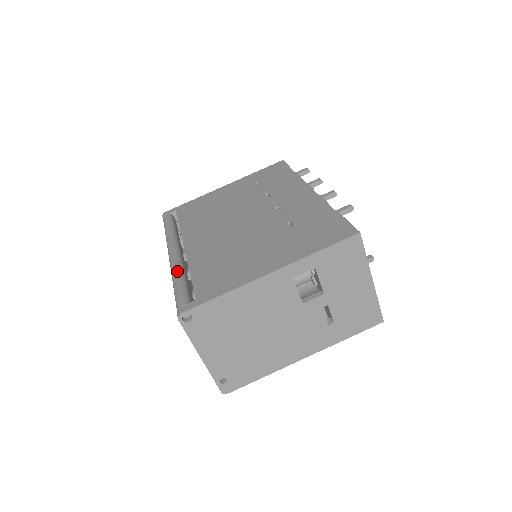
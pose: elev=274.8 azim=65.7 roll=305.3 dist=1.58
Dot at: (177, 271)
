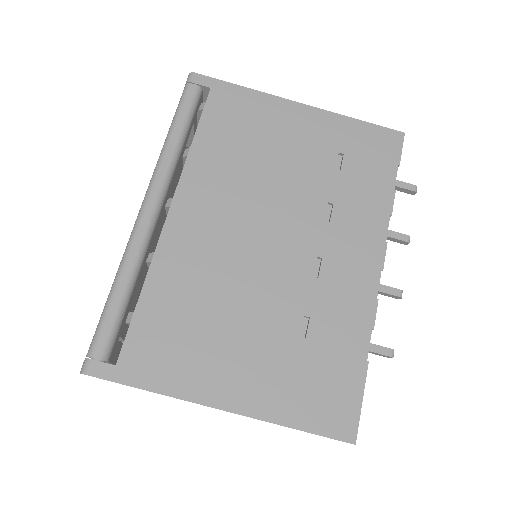
Dot at: (130, 267)
